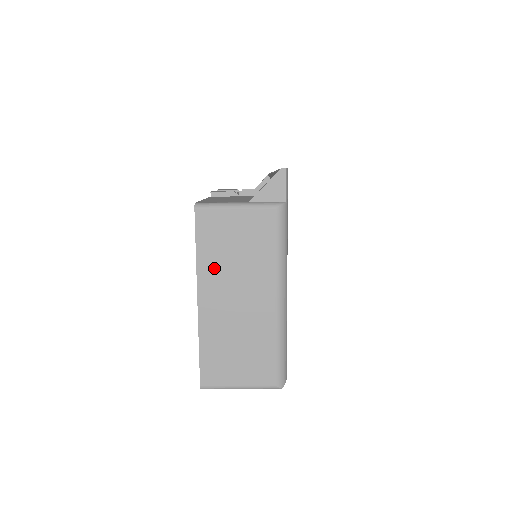
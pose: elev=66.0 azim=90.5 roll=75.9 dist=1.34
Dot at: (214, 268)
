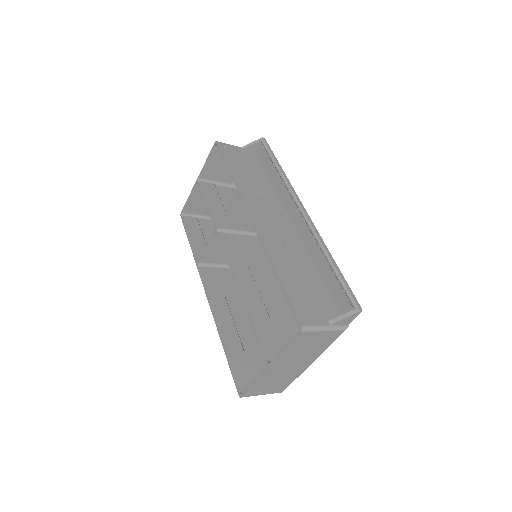
Dot at: (289, 355)
